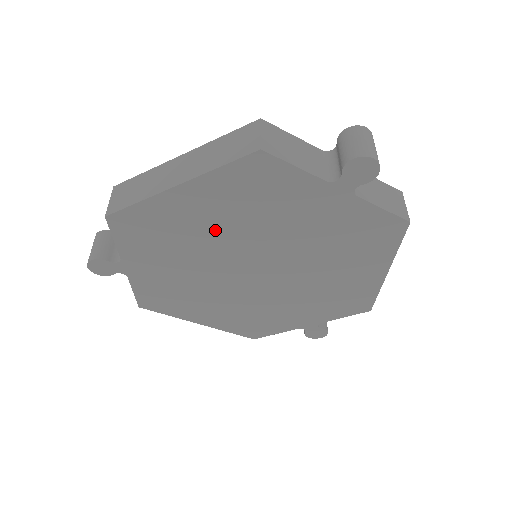
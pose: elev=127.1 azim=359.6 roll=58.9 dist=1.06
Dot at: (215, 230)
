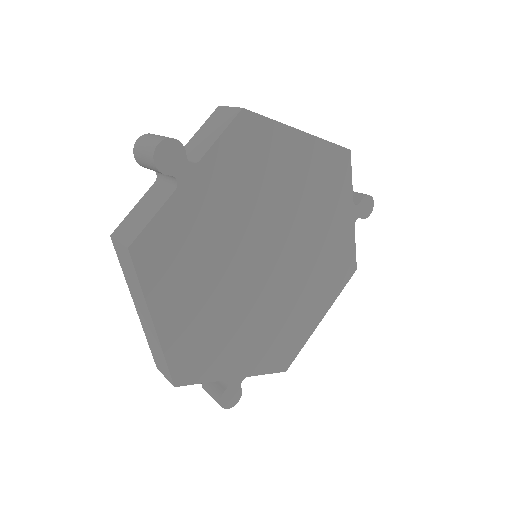
Dot at: (285, 192)
